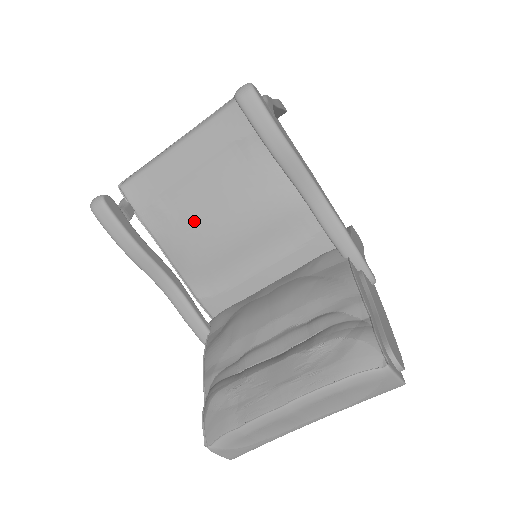
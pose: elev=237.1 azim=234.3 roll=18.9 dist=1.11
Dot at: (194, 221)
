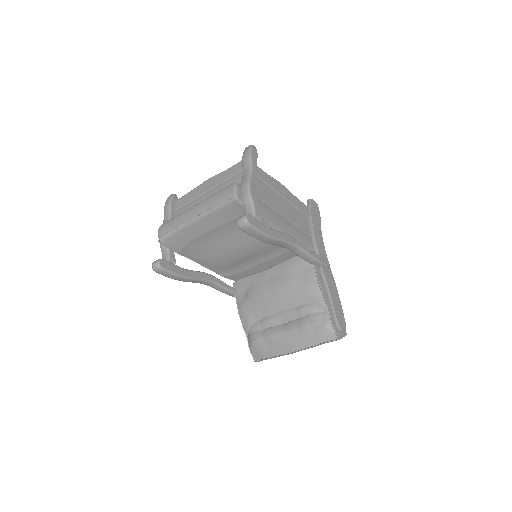
Dot at: (215, 252)
